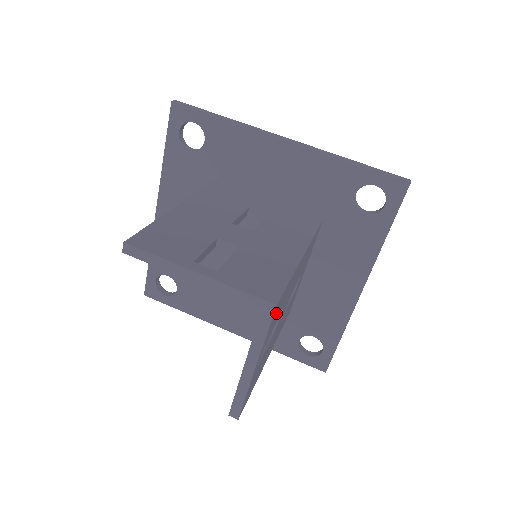
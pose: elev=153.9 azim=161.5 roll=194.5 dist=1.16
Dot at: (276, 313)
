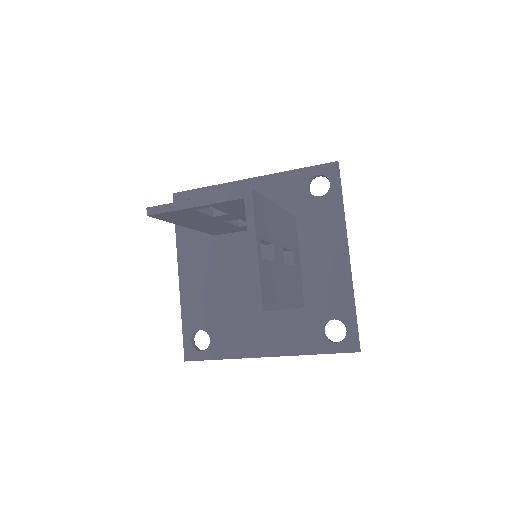
Dot at: (259, 211)
